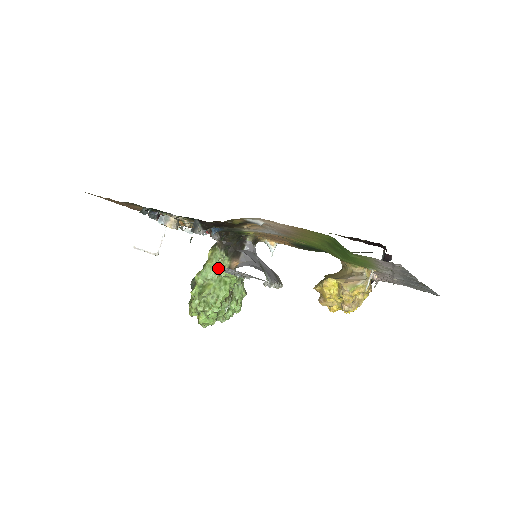
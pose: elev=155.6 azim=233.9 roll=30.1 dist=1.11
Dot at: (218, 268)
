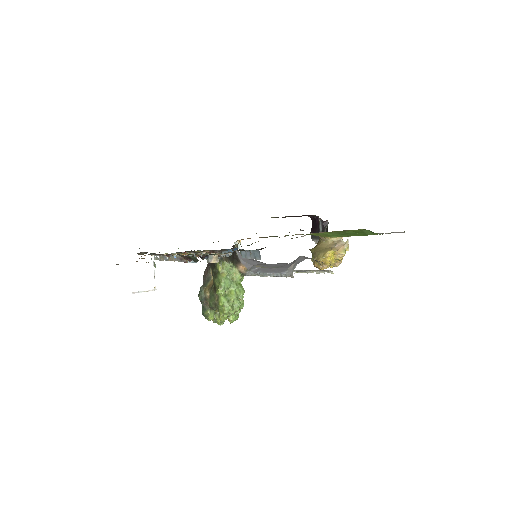
Dot at: occluded
